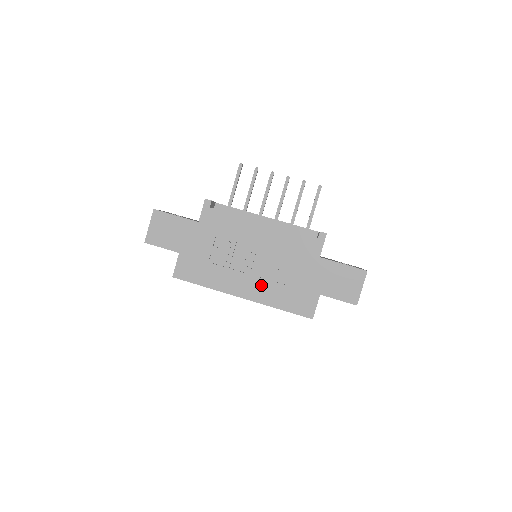
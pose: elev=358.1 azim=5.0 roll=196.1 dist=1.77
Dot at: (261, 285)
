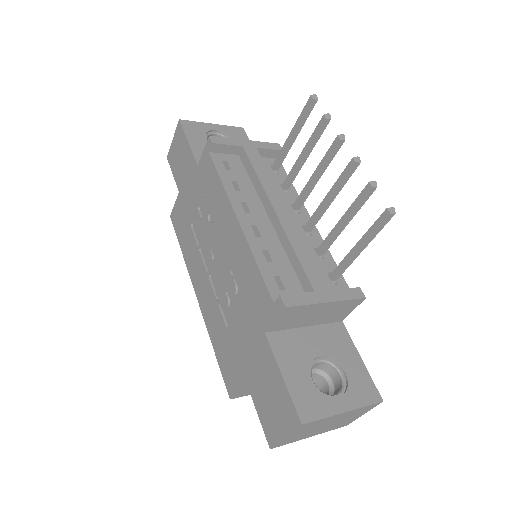
Dot at: (211, 300)
